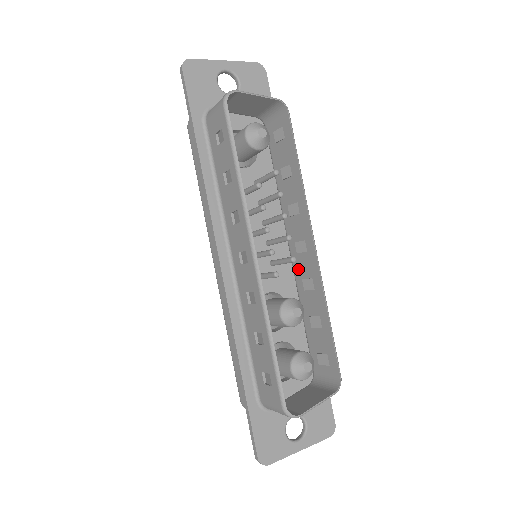
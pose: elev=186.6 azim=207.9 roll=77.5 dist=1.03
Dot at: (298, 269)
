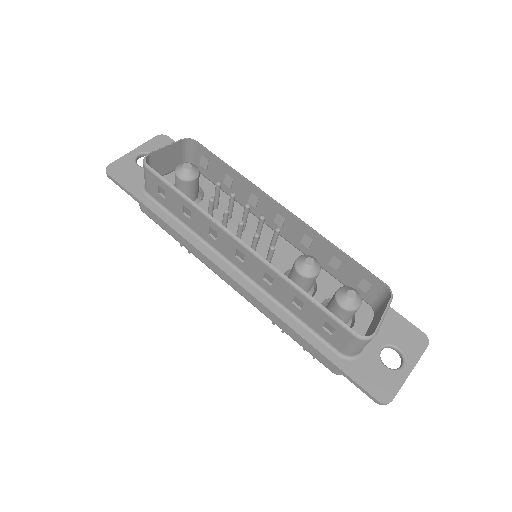
Dot at: (292, 239)
